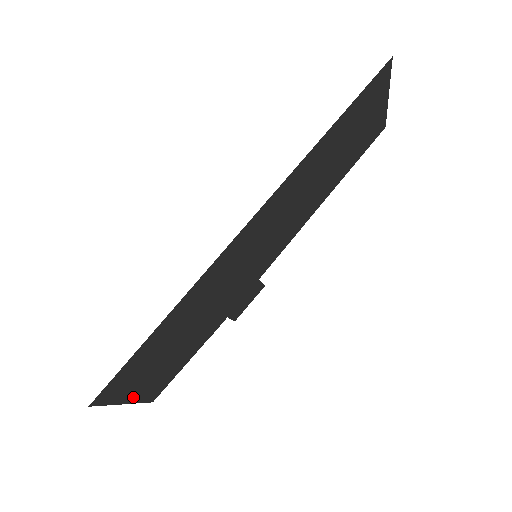
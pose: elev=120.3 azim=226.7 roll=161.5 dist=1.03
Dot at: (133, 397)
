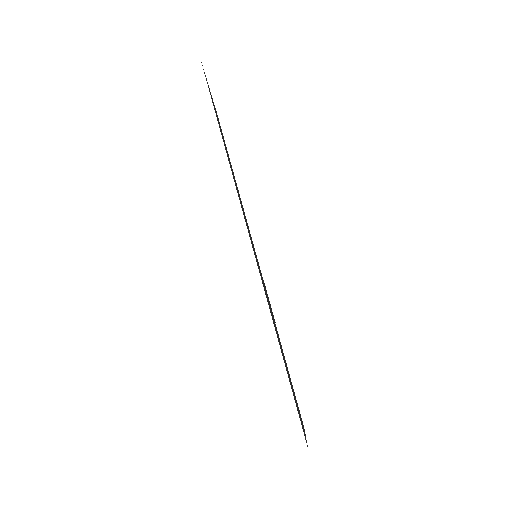
Dot at: occluded
